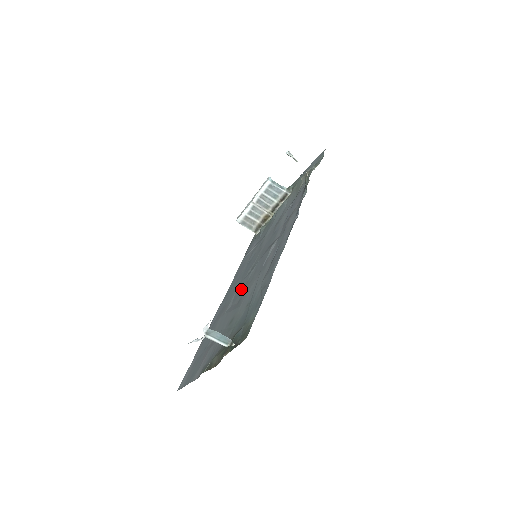
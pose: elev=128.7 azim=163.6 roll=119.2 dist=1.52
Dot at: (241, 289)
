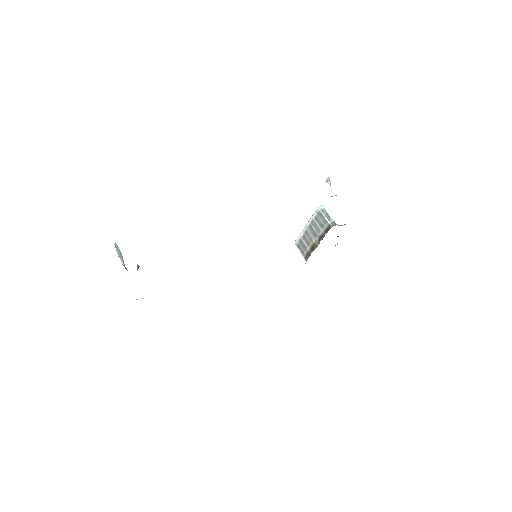
Dot at: occluded
